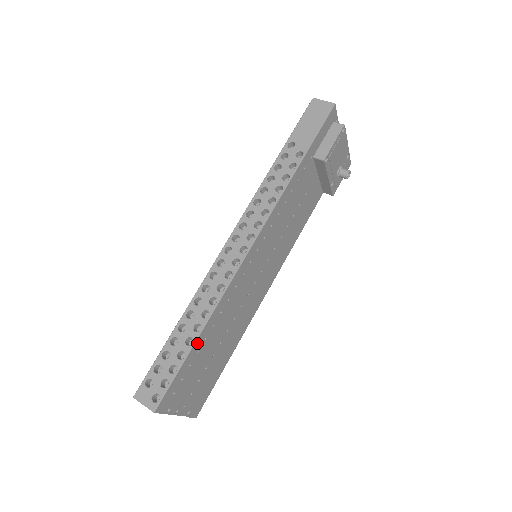
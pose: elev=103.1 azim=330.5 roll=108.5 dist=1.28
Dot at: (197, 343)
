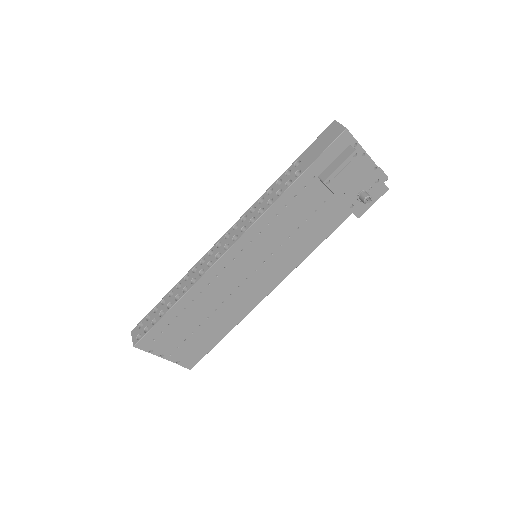
Dot at: (174, 309)
